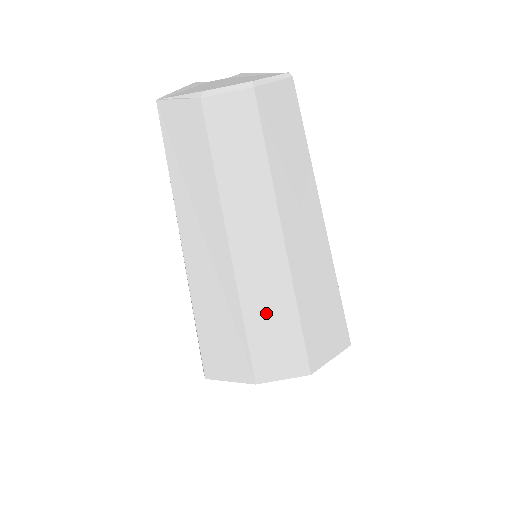
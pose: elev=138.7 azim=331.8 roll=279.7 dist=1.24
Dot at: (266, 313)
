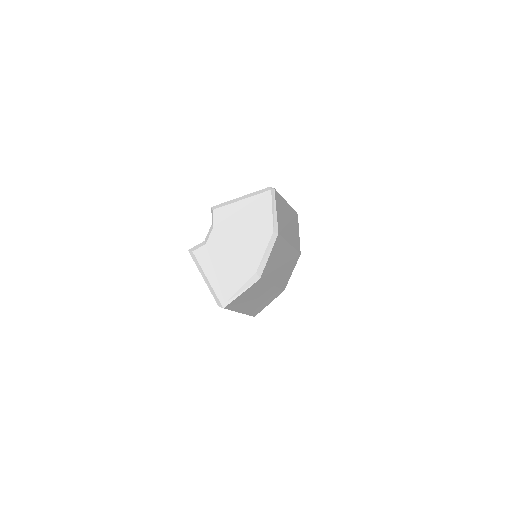
Dot at: occluded
